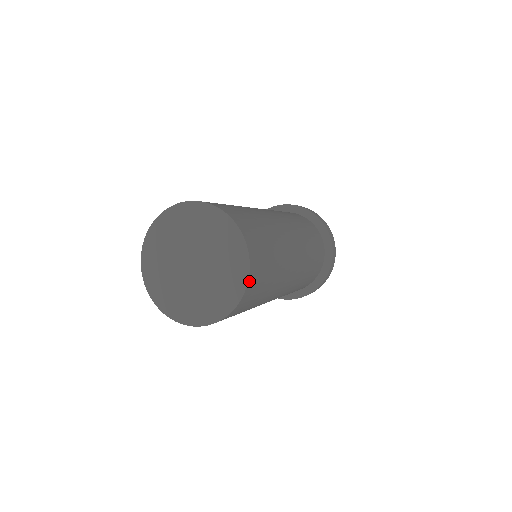
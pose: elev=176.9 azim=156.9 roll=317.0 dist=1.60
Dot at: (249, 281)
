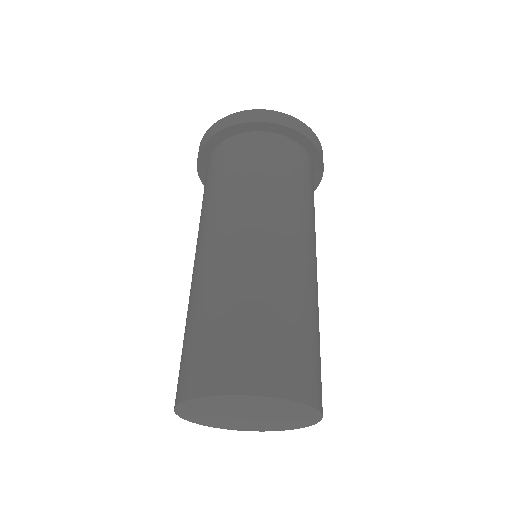
Dot at: occluded
